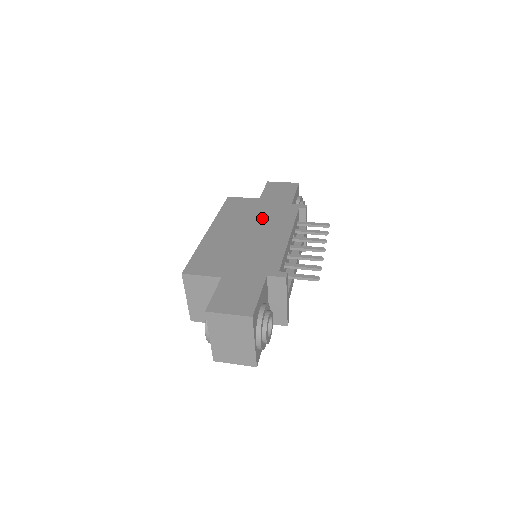
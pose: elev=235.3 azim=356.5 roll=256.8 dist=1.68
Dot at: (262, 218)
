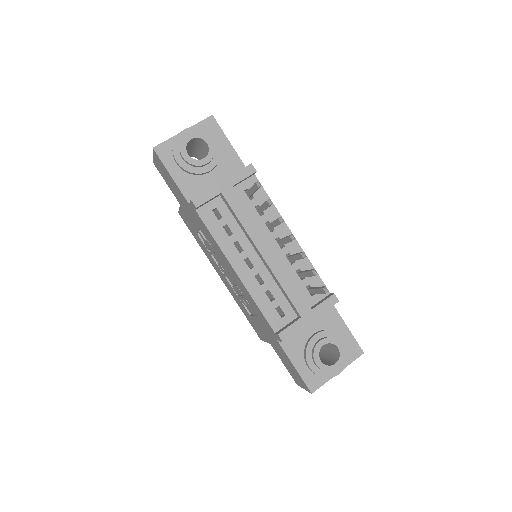
Dot at: occluded
